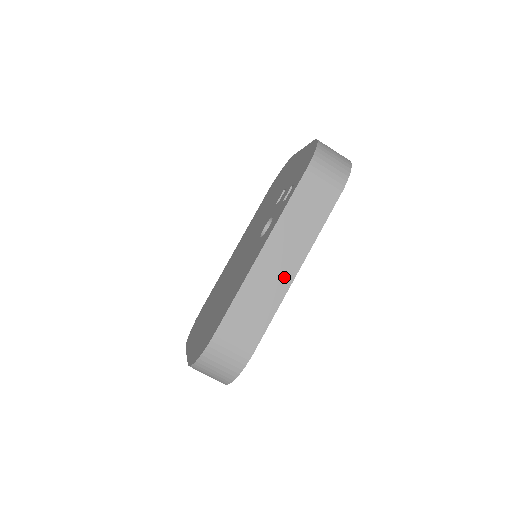
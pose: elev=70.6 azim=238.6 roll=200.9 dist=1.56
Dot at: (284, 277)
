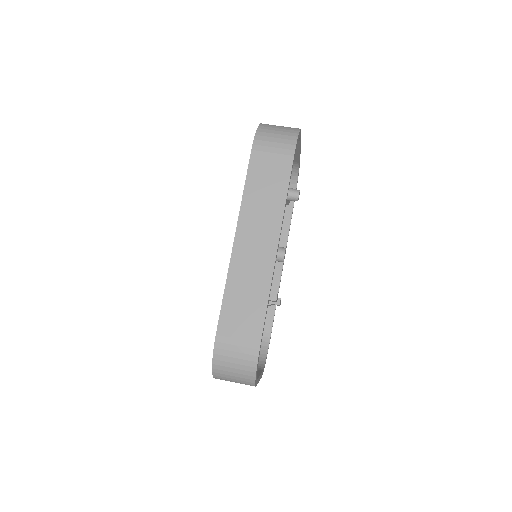
Dot at: (265, 256)
